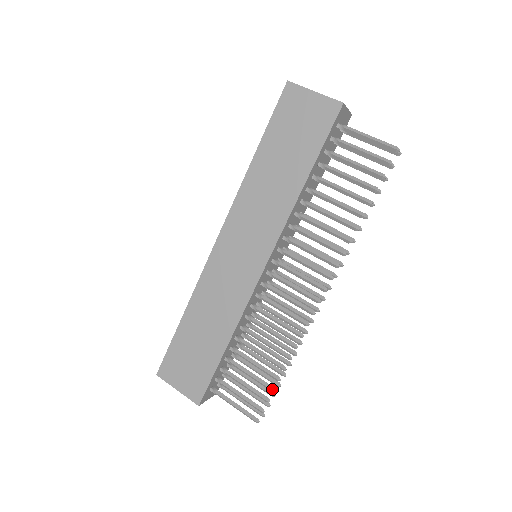
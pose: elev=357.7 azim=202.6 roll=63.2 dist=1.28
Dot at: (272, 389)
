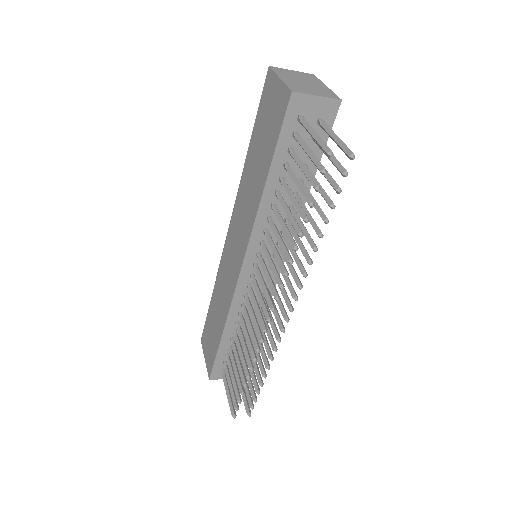
Dot at: (240, 392)
